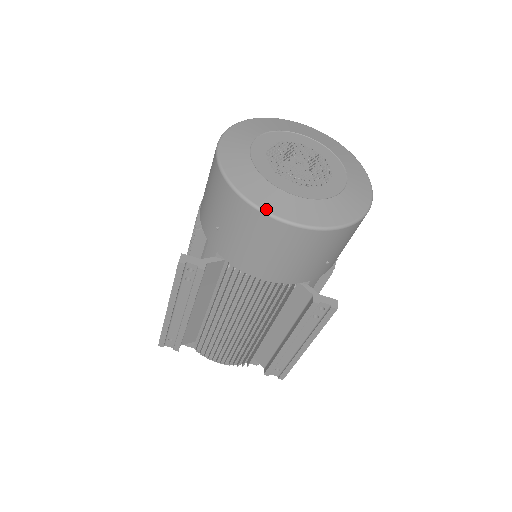
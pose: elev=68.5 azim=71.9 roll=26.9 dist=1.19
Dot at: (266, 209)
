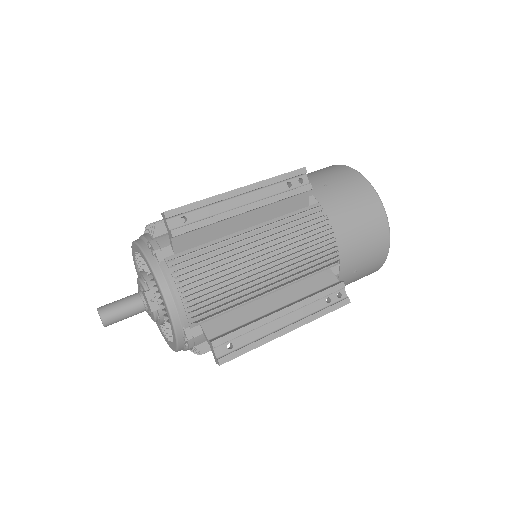
Dot at: (378, 196)
